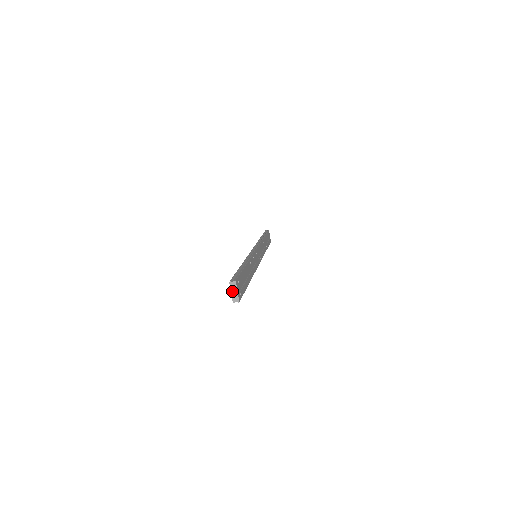
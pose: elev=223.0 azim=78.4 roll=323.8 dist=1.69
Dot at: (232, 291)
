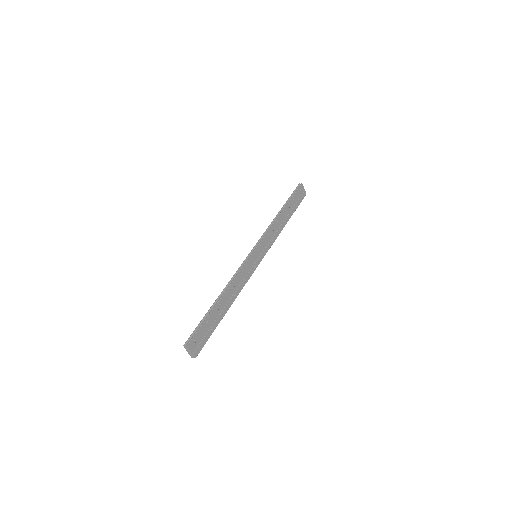
Dot at: (188, 351)
